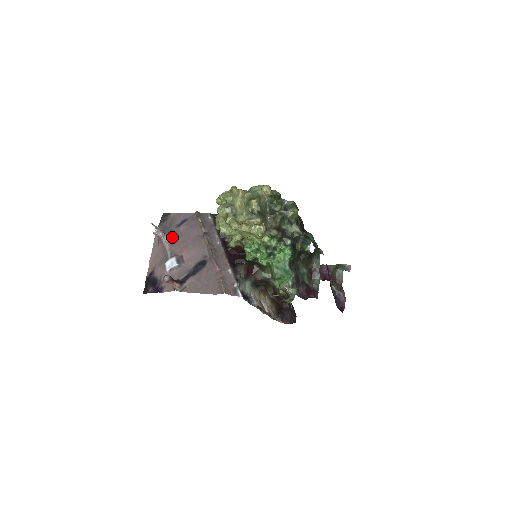
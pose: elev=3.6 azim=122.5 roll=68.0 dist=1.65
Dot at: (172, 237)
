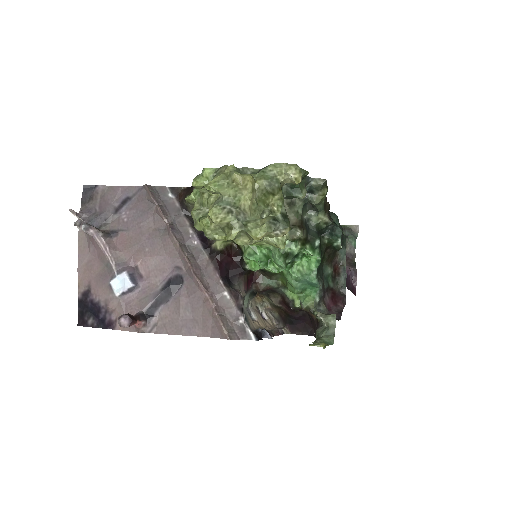
Dot at: (111, 232)
